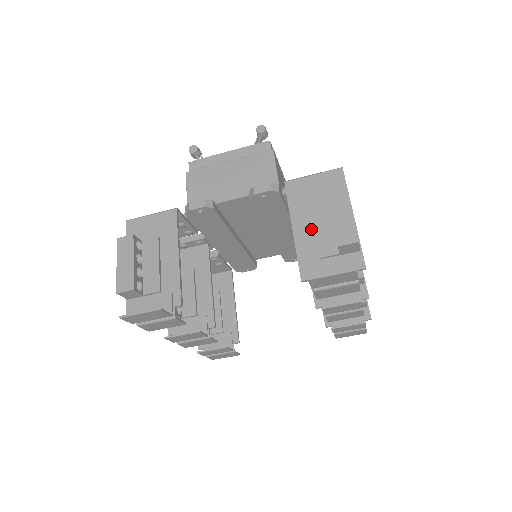
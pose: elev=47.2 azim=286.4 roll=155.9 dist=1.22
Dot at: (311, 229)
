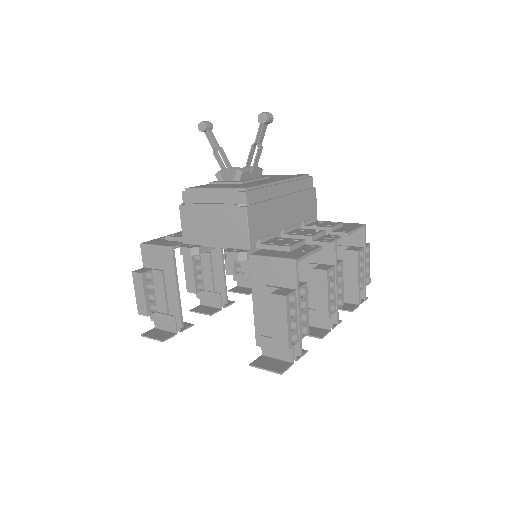
Dot at: (266, 308)
